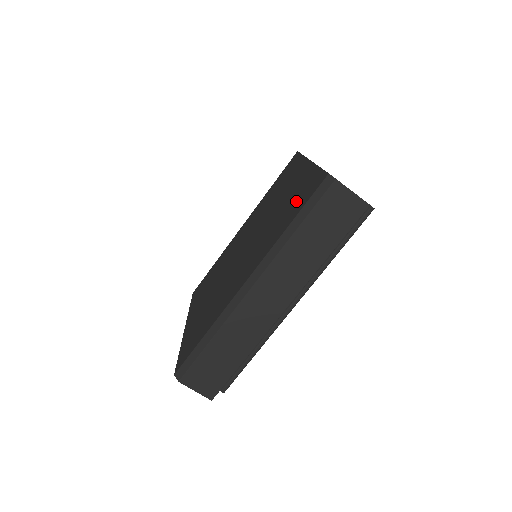
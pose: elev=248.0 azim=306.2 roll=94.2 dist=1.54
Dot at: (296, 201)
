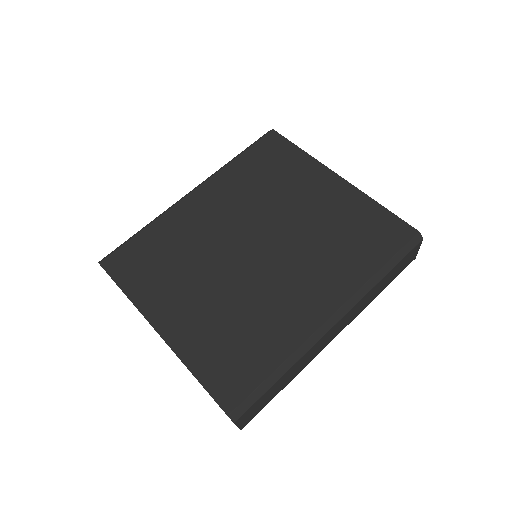
Dot at: (366, 236)
